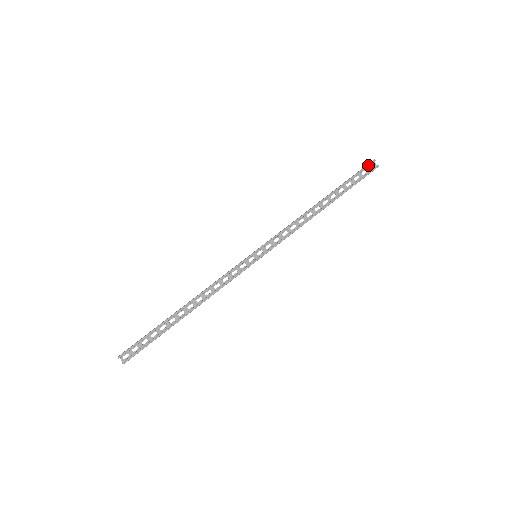
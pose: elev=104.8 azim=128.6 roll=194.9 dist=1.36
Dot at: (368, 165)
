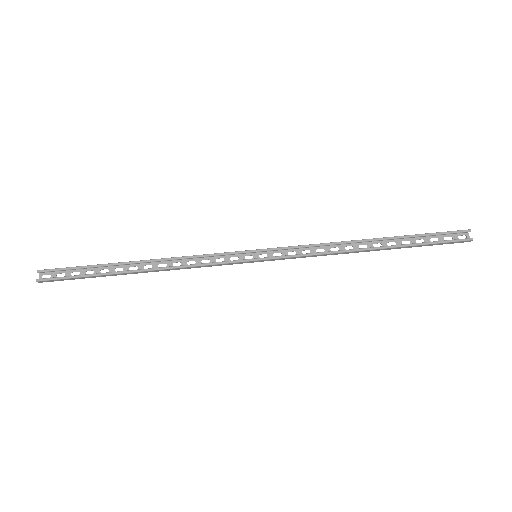
Dot at: (457, 231)
